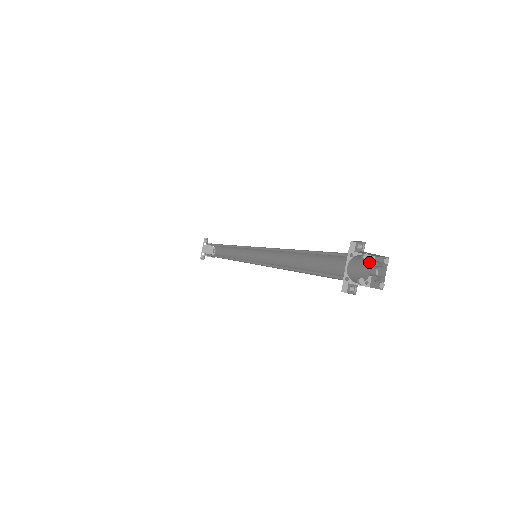
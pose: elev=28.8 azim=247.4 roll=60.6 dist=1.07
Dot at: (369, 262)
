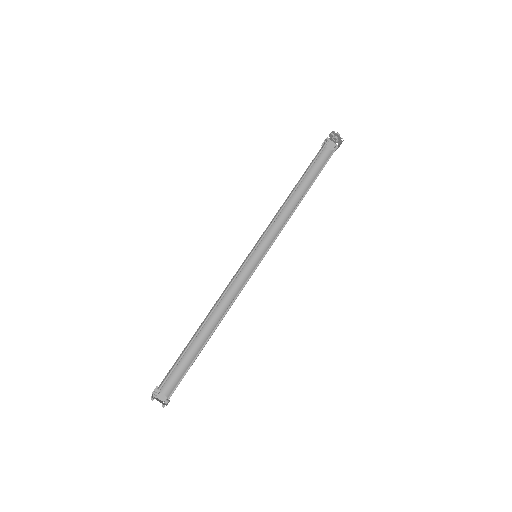
Dot at: (332, 151)
